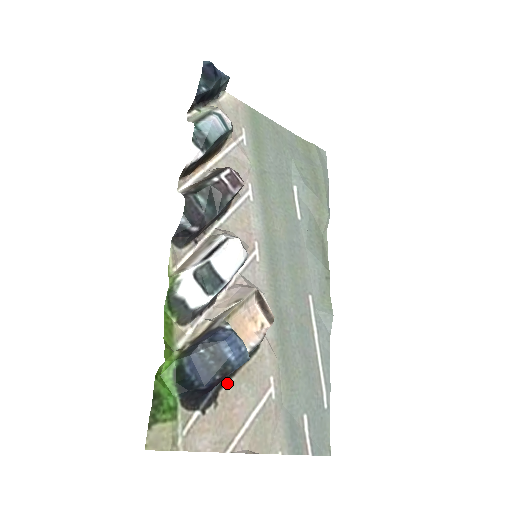
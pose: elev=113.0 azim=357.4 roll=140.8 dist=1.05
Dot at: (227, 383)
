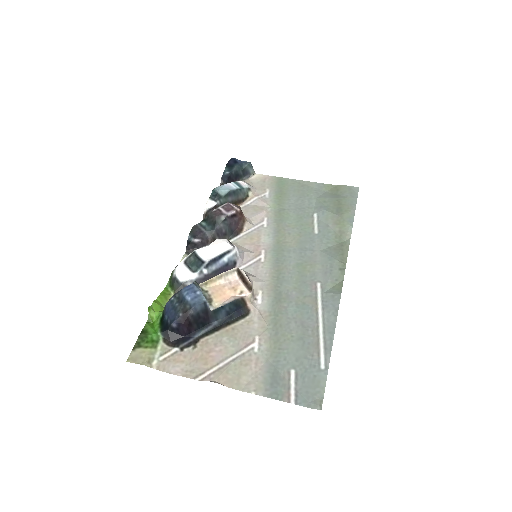
Dot at: (209, 335)
